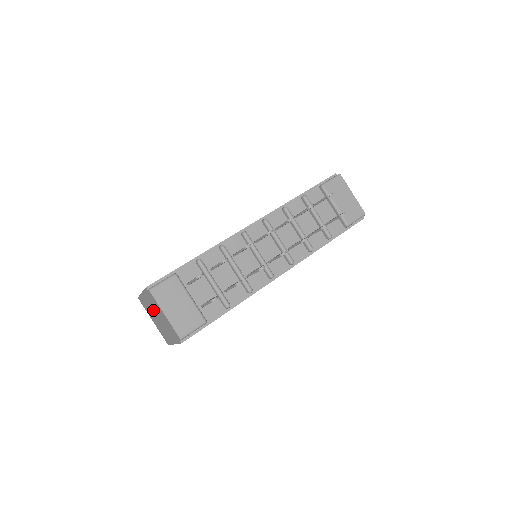
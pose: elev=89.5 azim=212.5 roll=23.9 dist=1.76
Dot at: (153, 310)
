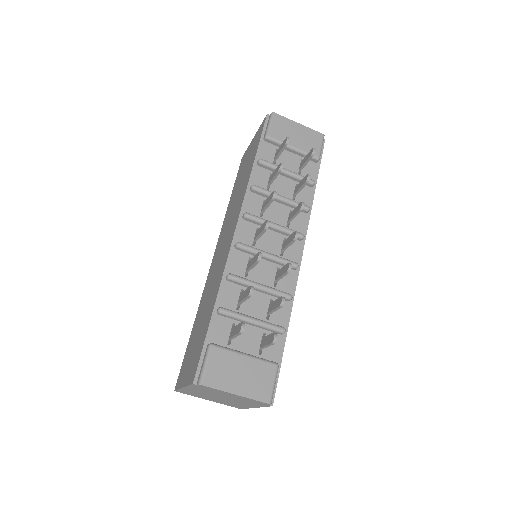
Dot at: occluded
